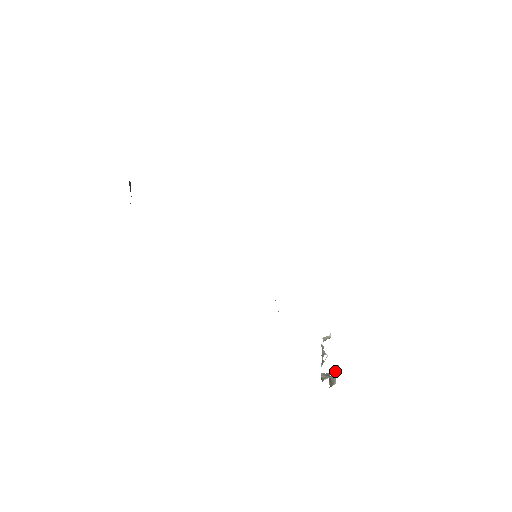
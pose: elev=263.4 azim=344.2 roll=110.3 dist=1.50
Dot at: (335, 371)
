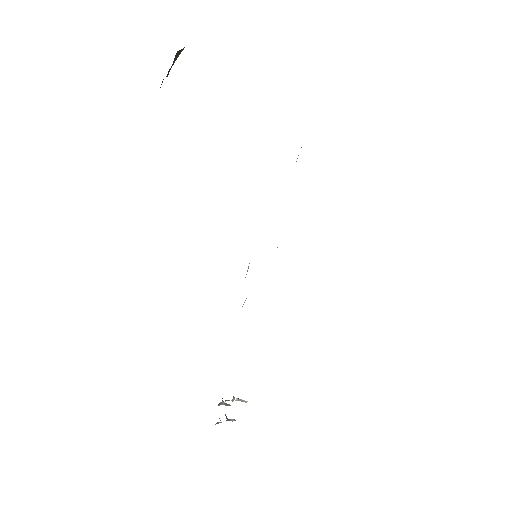
Dot at: occluded
